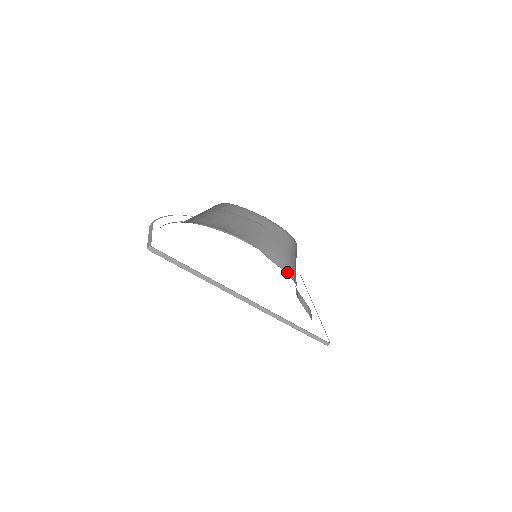
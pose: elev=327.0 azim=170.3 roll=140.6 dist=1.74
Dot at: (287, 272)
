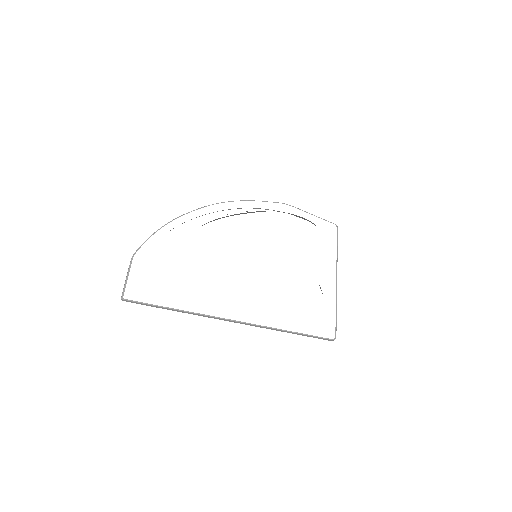
Dot at: occluded
